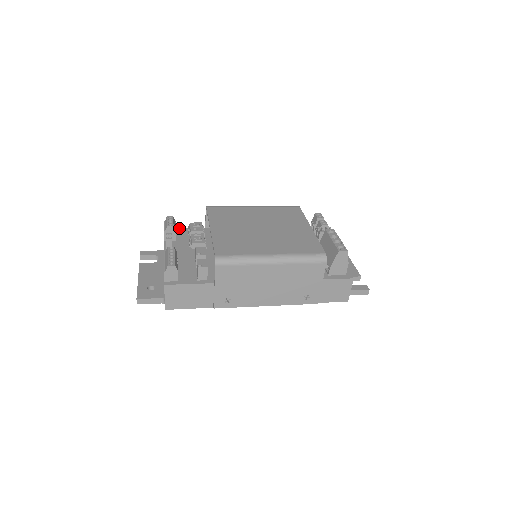
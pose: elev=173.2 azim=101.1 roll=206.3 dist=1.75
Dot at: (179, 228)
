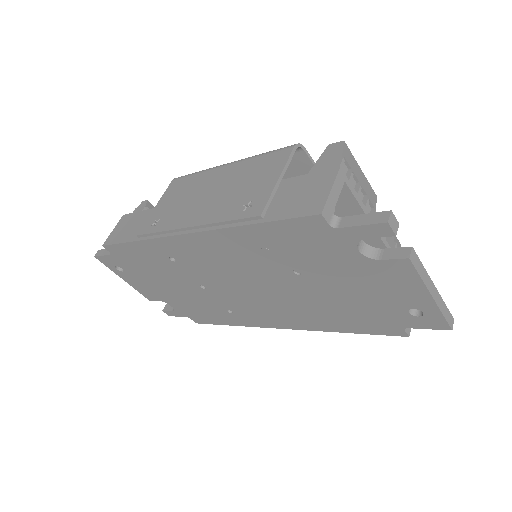
Dot at: occluded
